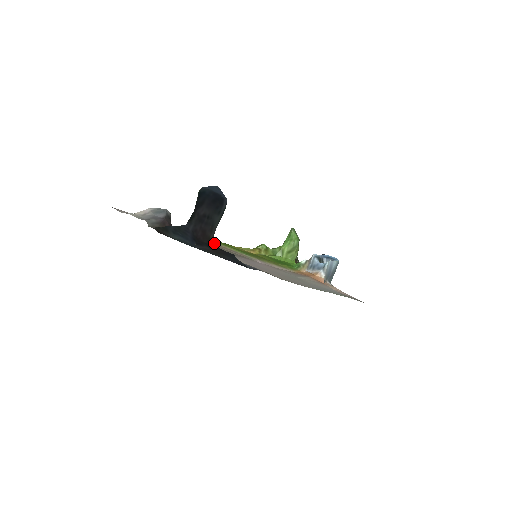
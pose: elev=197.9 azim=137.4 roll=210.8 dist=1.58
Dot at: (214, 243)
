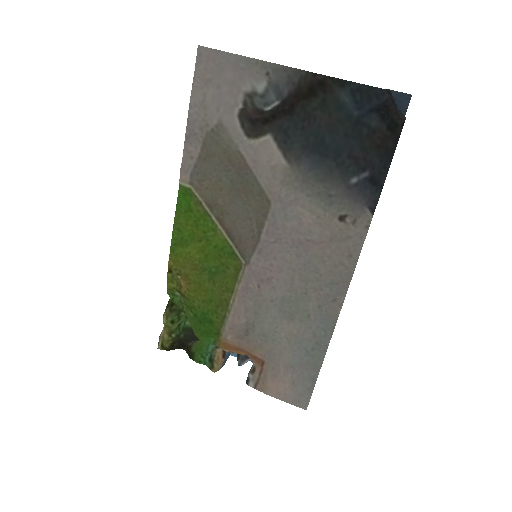
Dot at: (403, 124)
